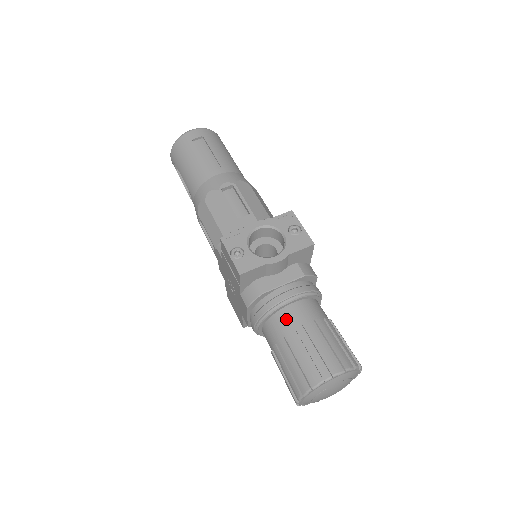
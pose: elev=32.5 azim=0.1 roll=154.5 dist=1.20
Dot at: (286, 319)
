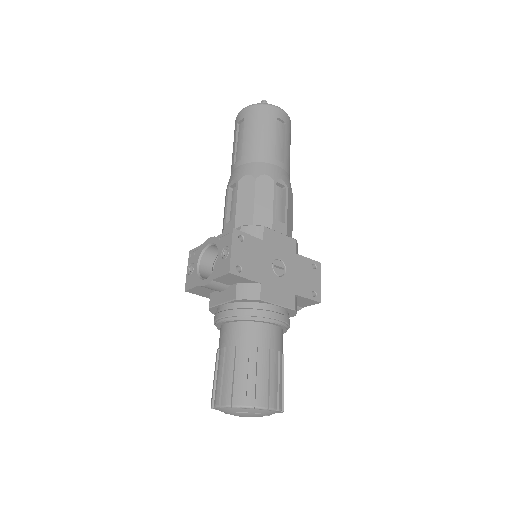
Dot at: (220, 337)
